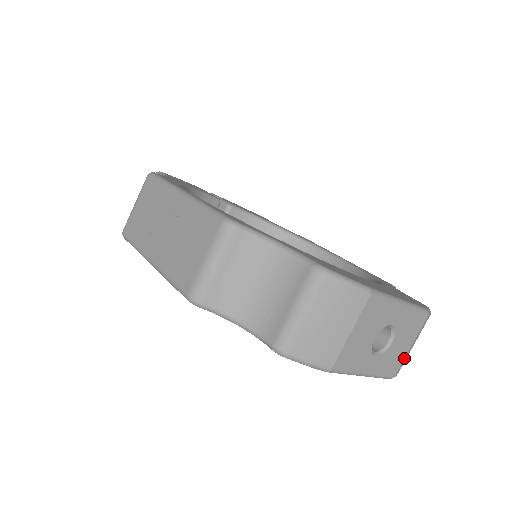
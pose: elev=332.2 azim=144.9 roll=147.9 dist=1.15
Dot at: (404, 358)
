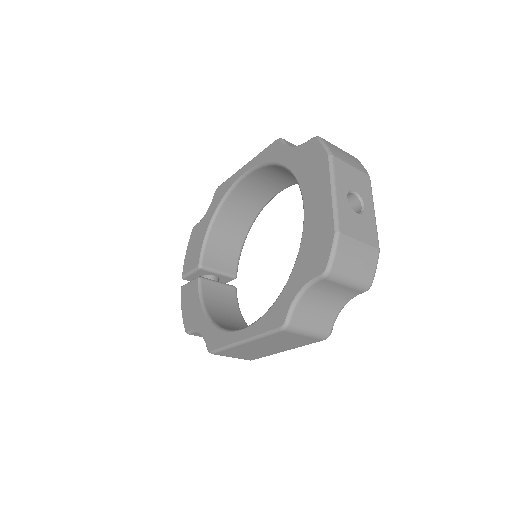
Dot at: (353, 238)
